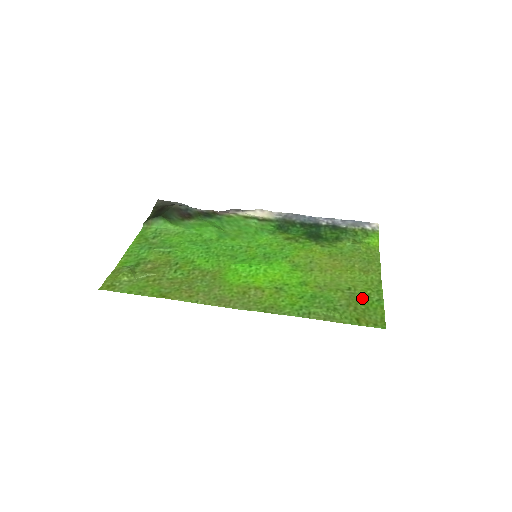
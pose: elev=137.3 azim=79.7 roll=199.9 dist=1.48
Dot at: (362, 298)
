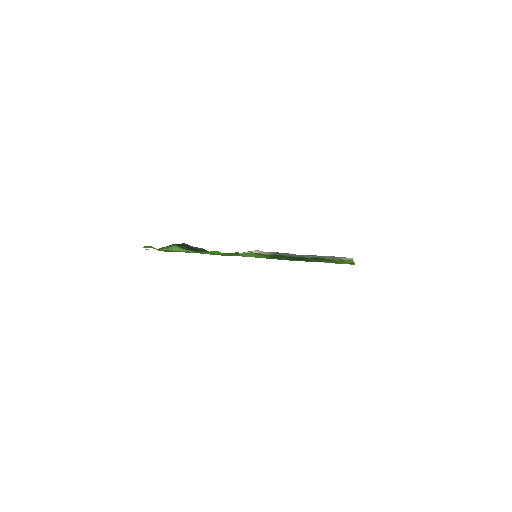
Dot at: occluded
